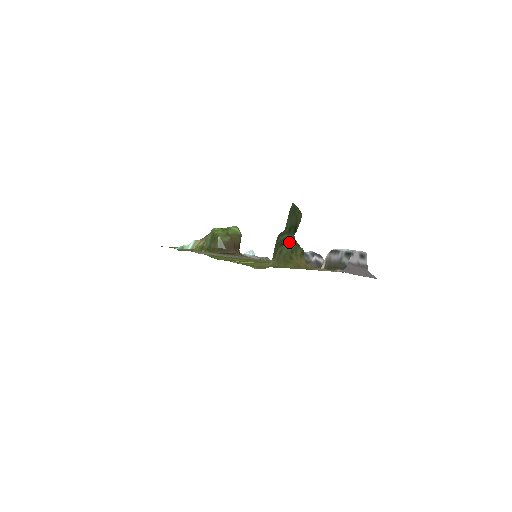
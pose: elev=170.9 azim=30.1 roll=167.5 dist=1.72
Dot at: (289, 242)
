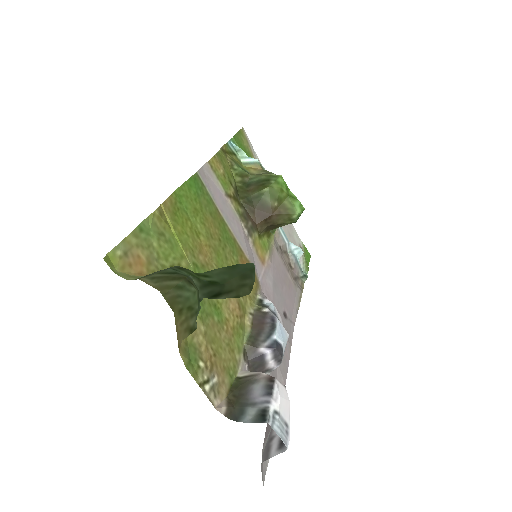
Dot at: (198, 294)
